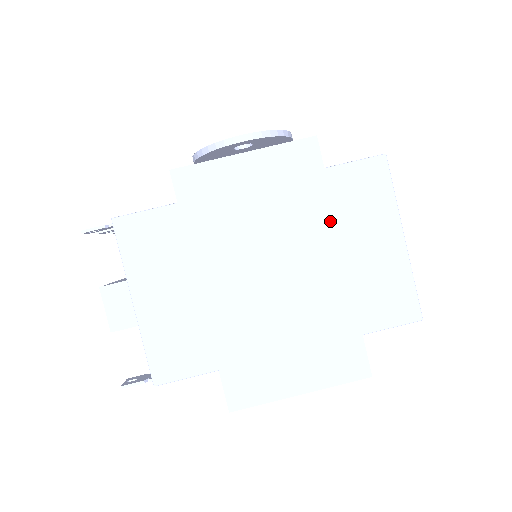
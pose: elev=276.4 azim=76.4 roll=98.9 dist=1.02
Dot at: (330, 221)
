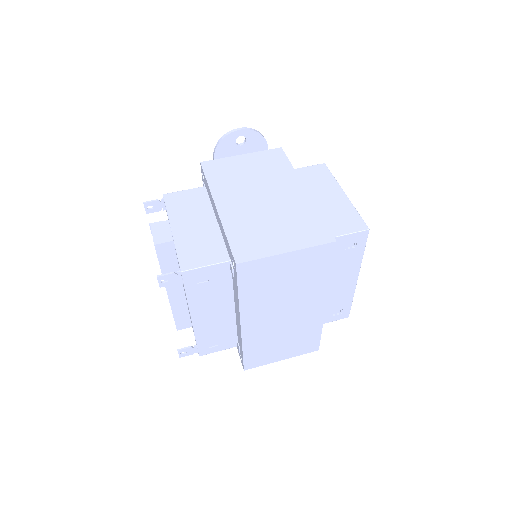
Dot at: (294, 176)
